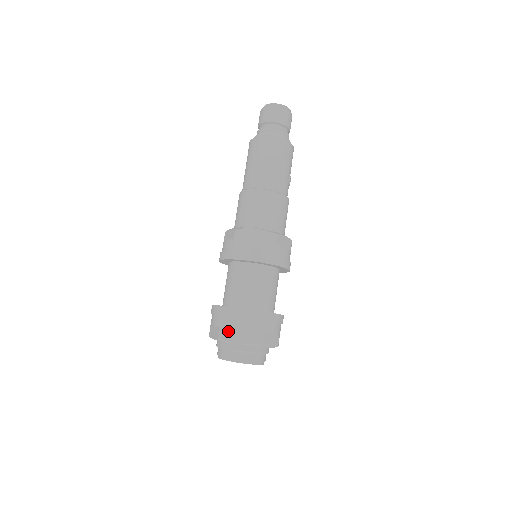
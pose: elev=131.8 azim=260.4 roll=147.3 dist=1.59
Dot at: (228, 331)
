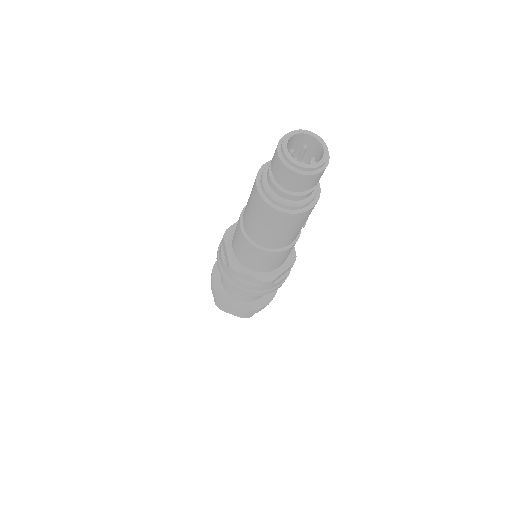
Dot at: (222, 308)
